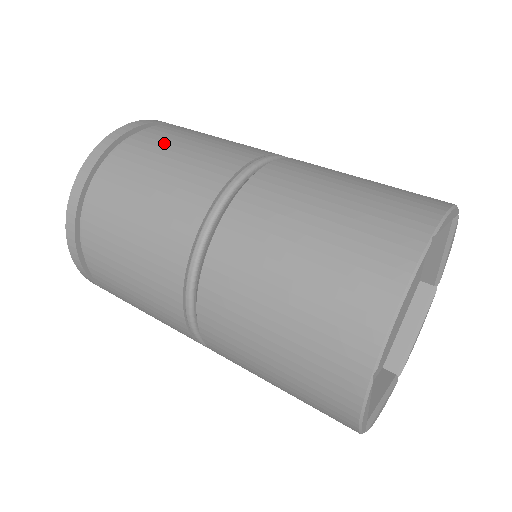
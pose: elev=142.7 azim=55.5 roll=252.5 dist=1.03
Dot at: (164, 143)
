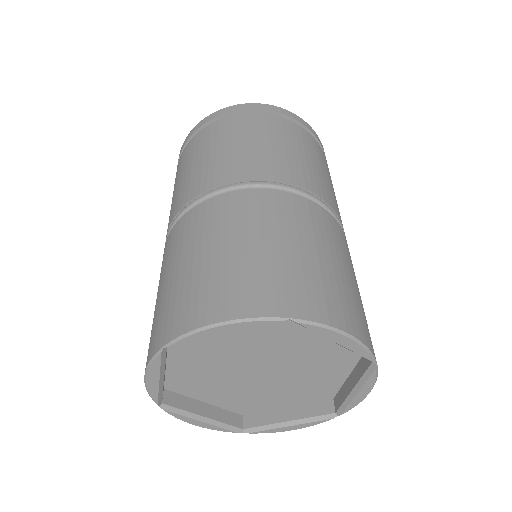
Dot at: (192, 154)
